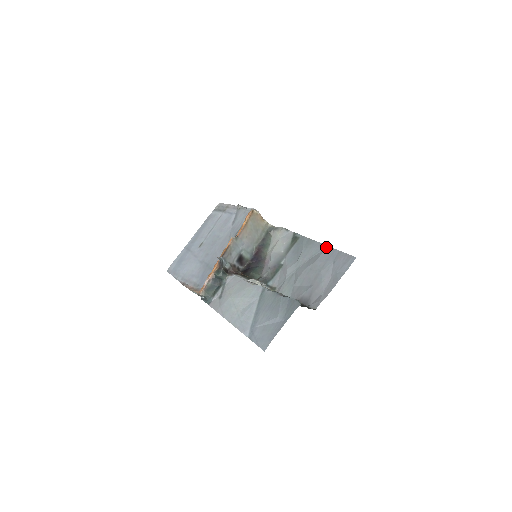
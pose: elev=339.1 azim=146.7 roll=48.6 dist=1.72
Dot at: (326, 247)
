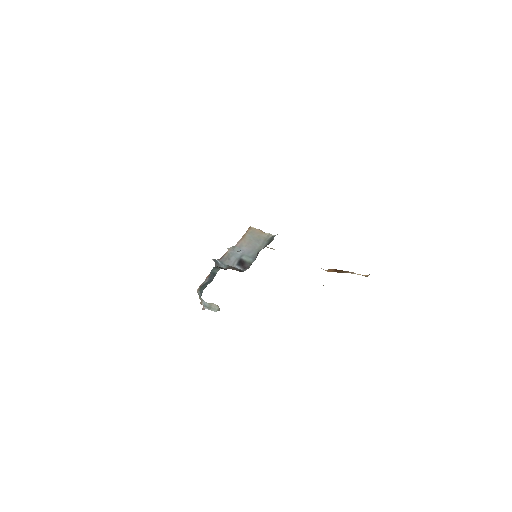
Dot at: occluded
